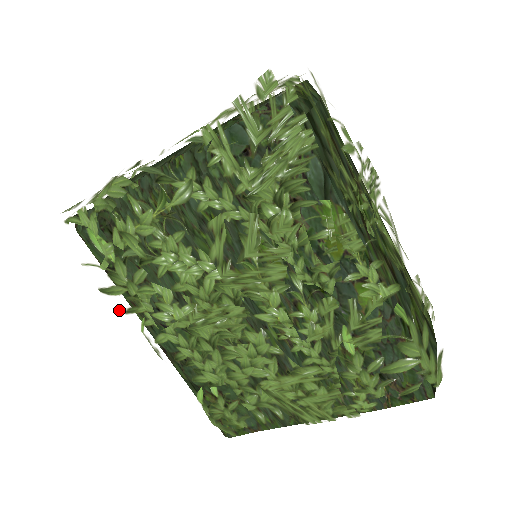
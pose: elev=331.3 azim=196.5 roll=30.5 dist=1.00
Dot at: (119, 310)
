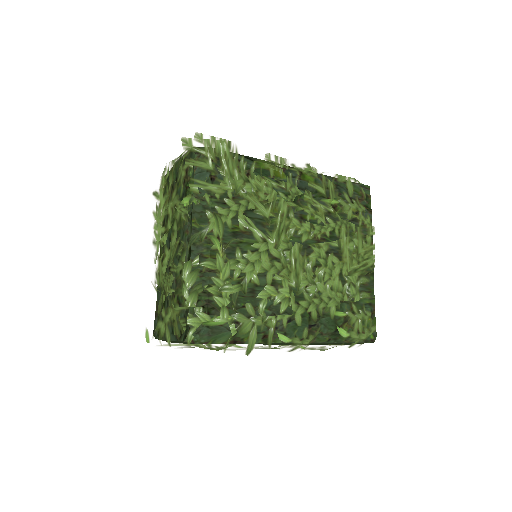
Dot at: (266, 351)
